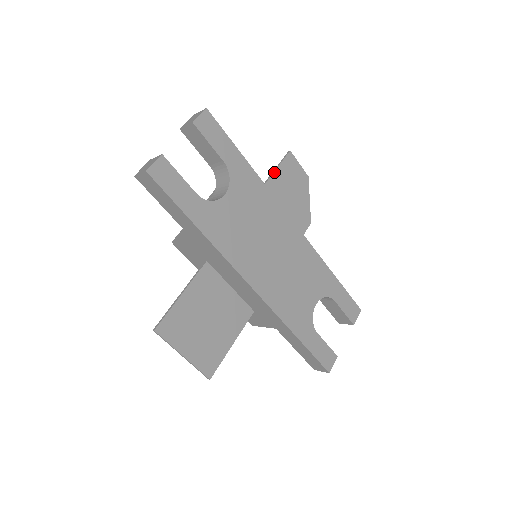
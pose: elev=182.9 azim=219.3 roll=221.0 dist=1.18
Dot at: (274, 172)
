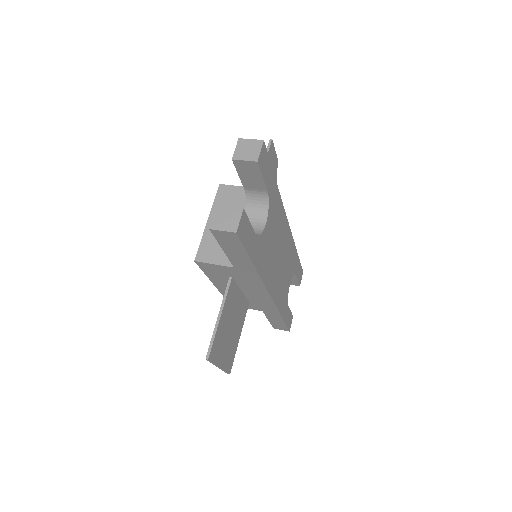
Dot at: occluded
